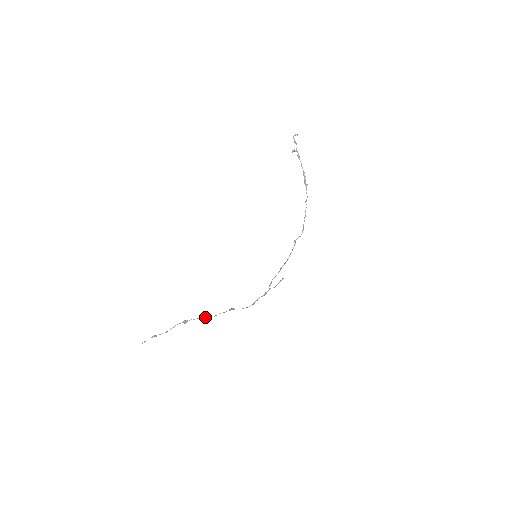
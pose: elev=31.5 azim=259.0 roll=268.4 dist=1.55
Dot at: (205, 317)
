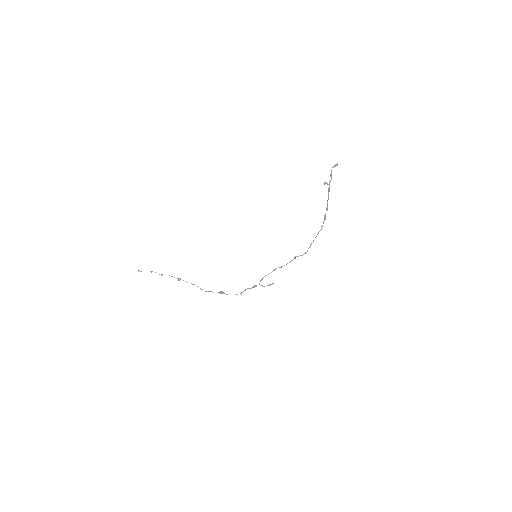
Dot at: (197, 286)
